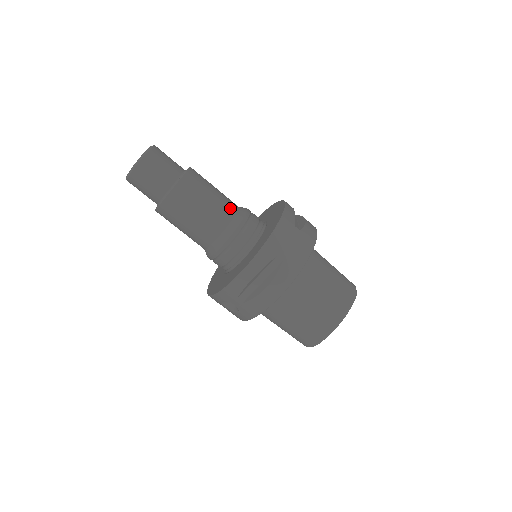
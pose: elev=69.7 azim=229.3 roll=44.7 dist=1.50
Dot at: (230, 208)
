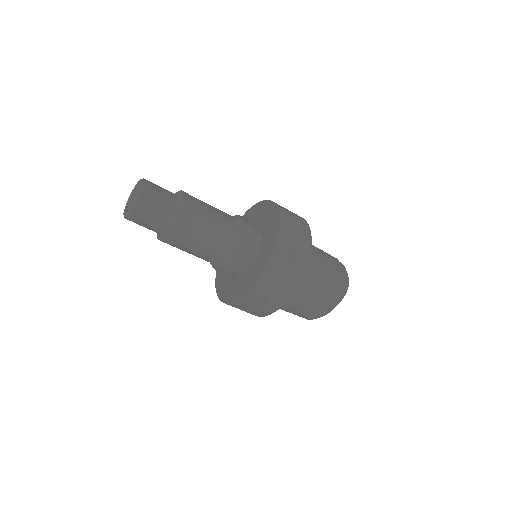
Dot at: (224, 239)
